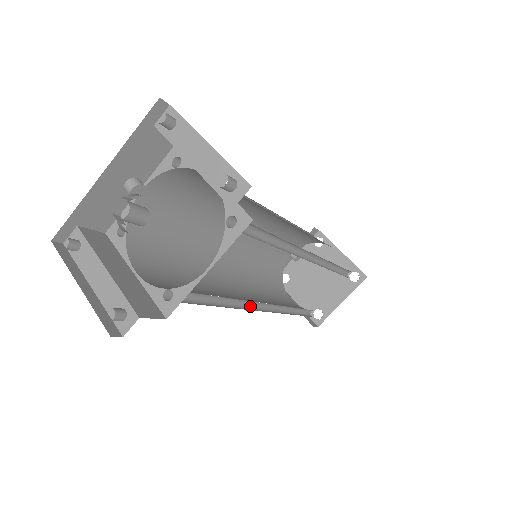
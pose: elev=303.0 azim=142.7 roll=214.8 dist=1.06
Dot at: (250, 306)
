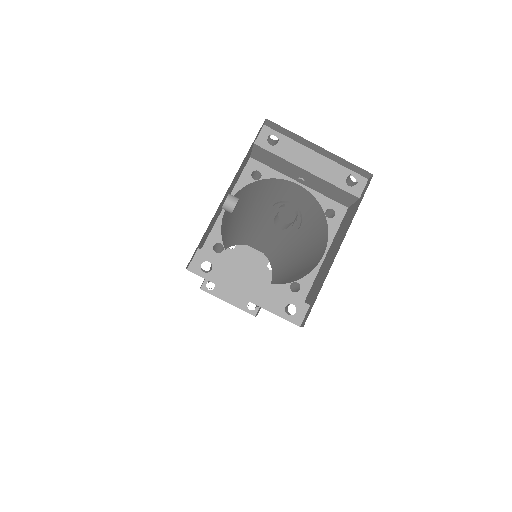
Dot at: occluded
